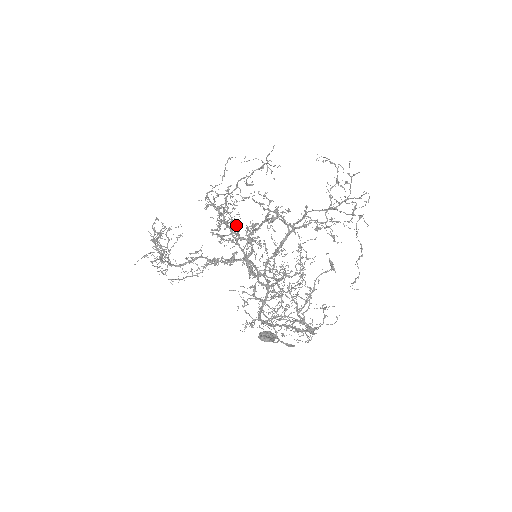
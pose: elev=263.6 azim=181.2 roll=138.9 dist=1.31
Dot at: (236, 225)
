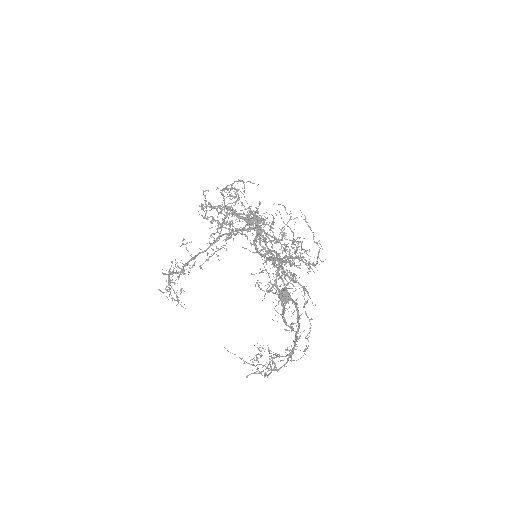
Dot at: (238, 213)
